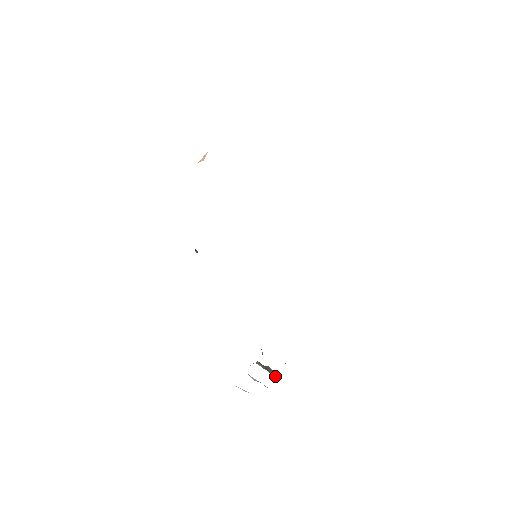
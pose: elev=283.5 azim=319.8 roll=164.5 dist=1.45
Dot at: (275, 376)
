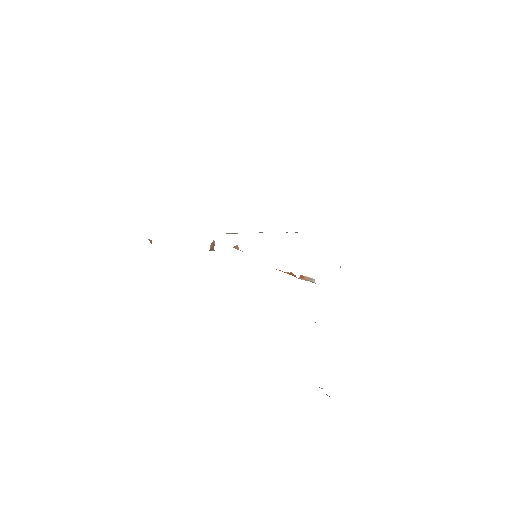
Dot at: occluded
